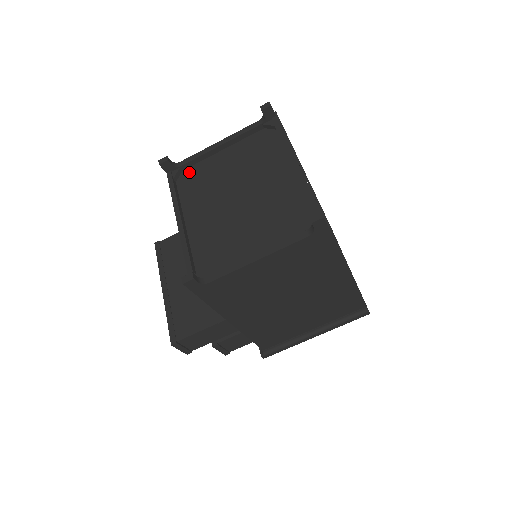
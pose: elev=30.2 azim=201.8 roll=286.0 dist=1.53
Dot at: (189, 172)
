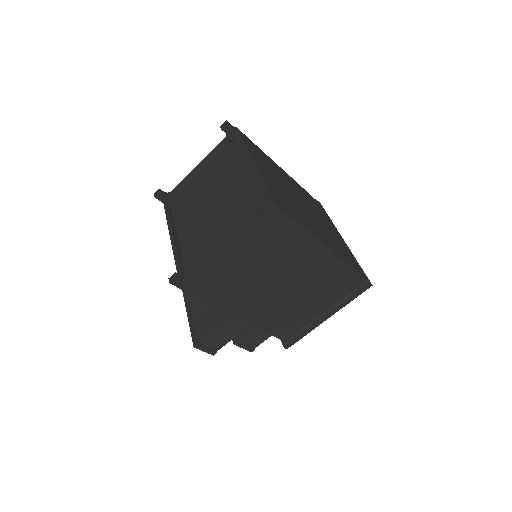
Dot at: (180, 197)
